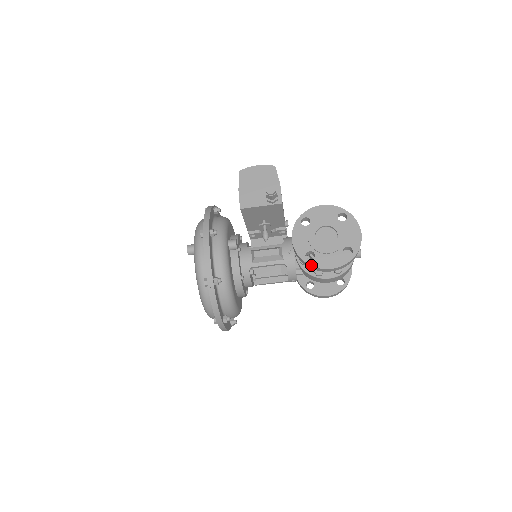
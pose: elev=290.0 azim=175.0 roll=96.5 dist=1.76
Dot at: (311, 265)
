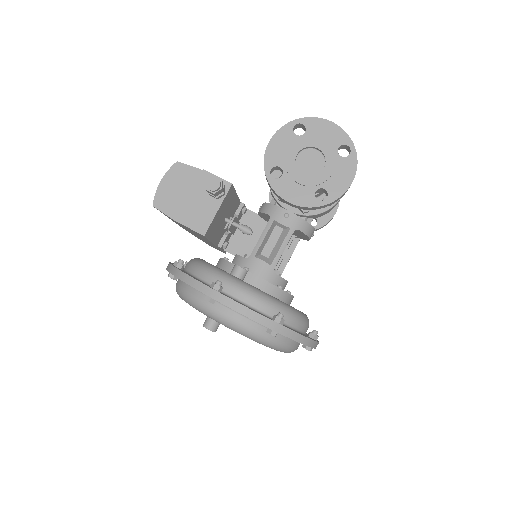
Dot at: (333, 201)
